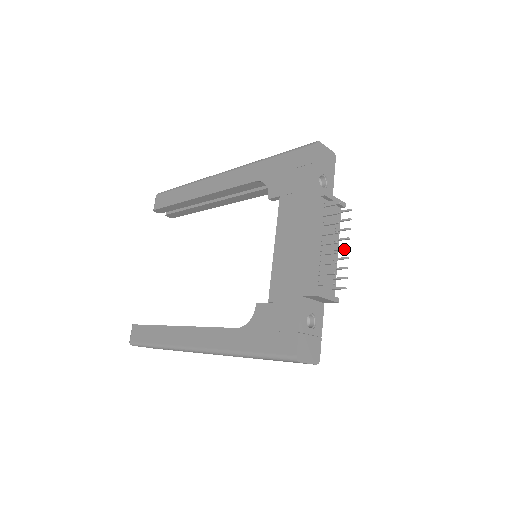
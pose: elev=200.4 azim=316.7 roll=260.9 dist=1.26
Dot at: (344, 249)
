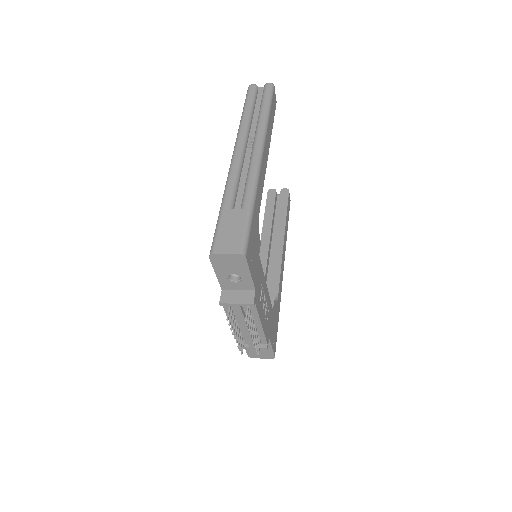
Dot at: (253, 335)
